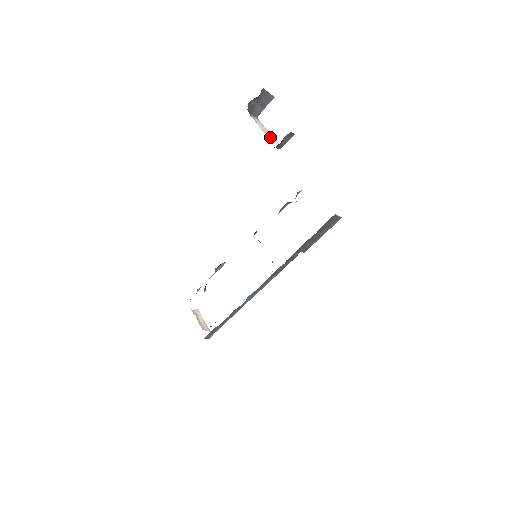
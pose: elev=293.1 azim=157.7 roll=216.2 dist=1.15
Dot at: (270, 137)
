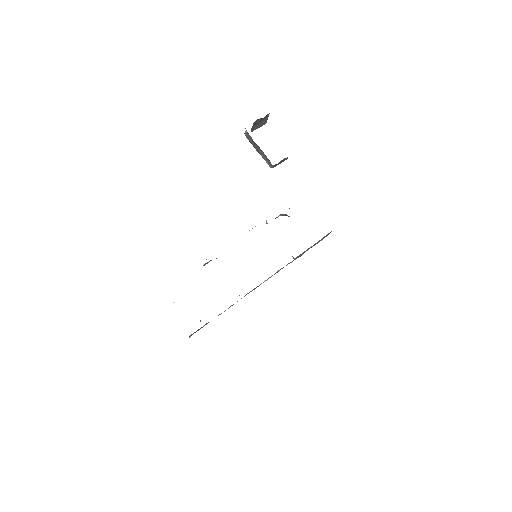
Dot at: occluded
